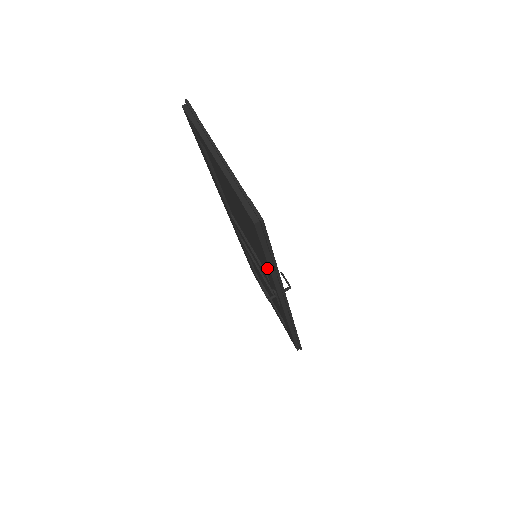
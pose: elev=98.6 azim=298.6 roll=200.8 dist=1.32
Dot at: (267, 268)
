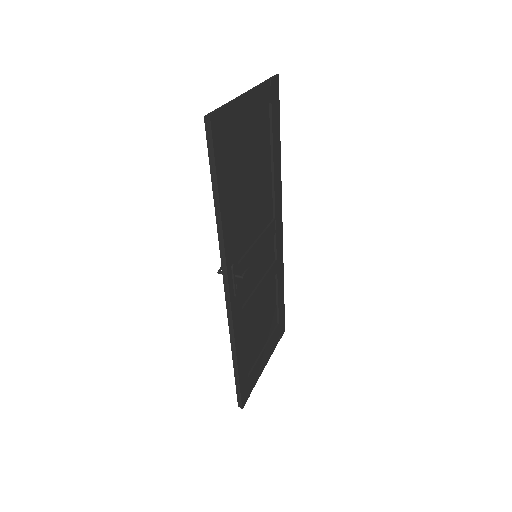
Dot at: occluded
